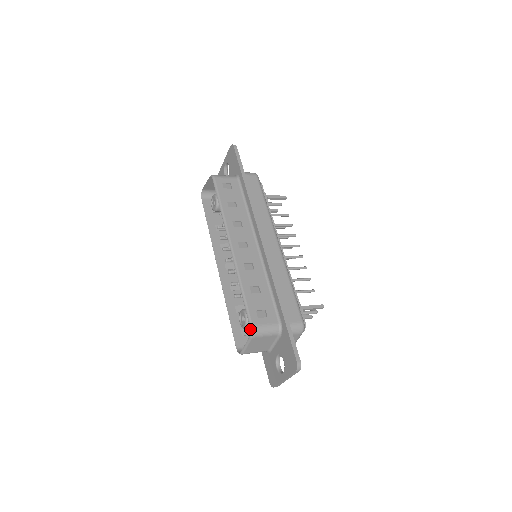
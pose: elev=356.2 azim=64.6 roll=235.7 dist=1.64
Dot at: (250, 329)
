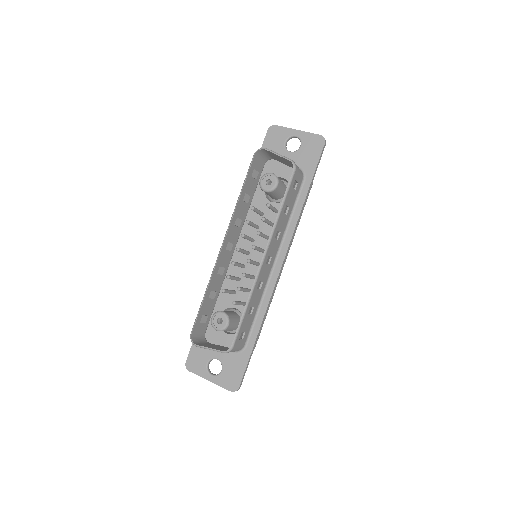
Dot at: (230, 348)
